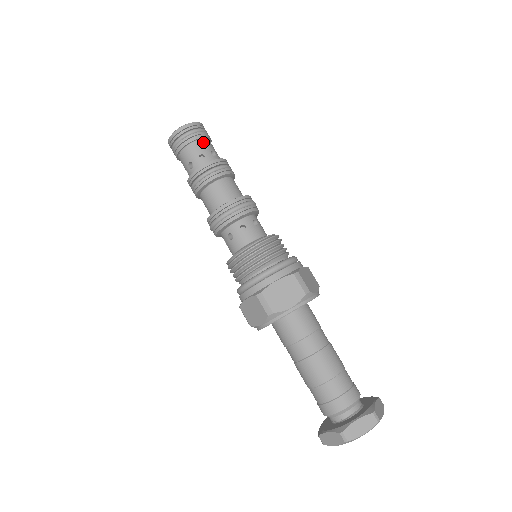
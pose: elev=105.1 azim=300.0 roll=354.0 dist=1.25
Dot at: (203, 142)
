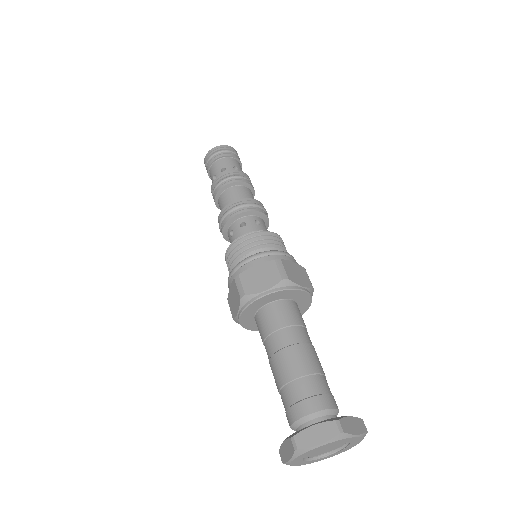
Dot at: (229, 159)
